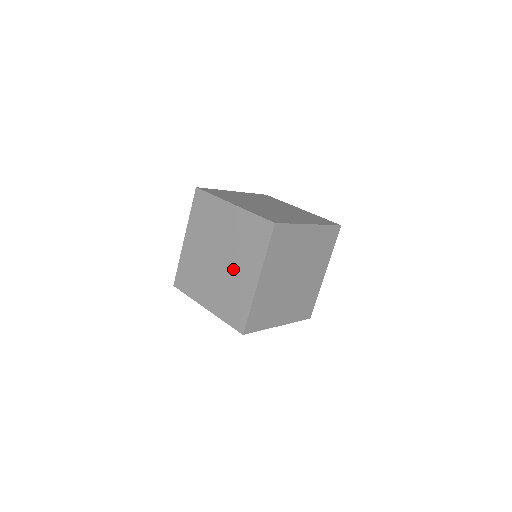
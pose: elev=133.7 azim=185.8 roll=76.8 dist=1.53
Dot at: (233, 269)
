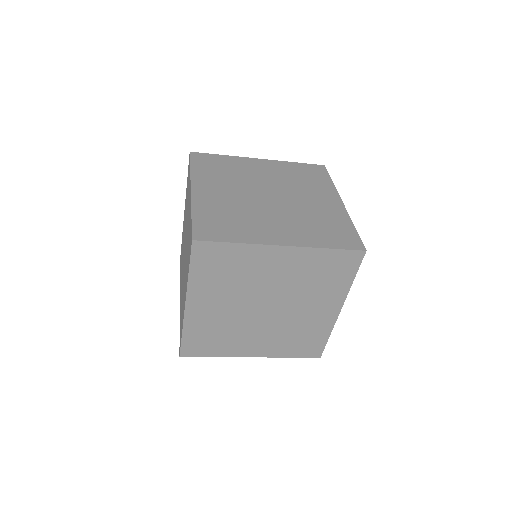
Dot at: (301, 200)
